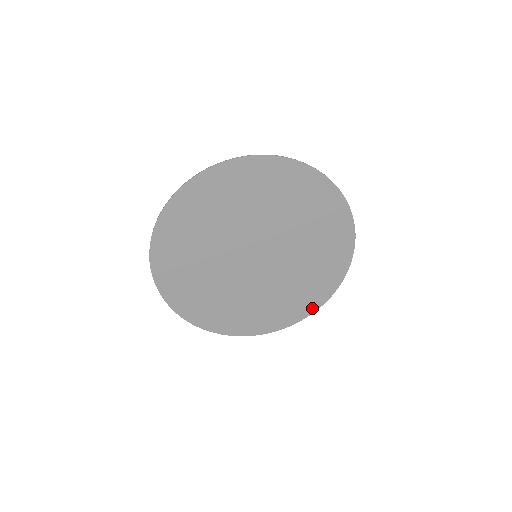
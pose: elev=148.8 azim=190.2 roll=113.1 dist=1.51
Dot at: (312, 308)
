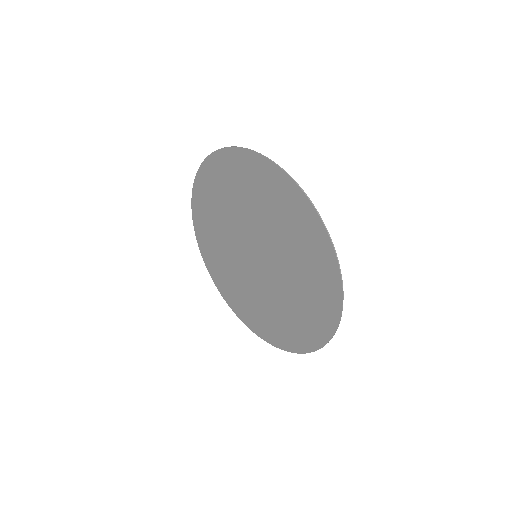
Dot at: (257, 331)
